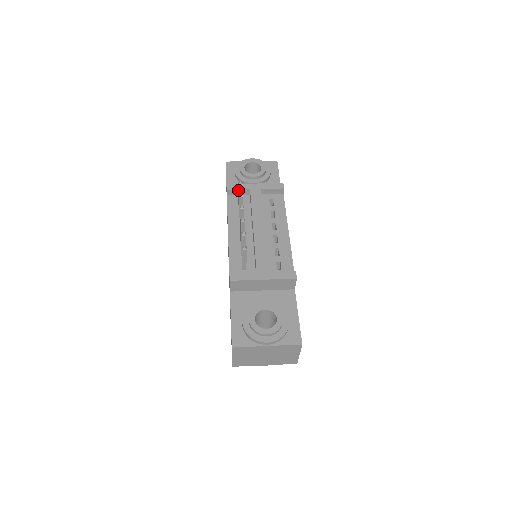
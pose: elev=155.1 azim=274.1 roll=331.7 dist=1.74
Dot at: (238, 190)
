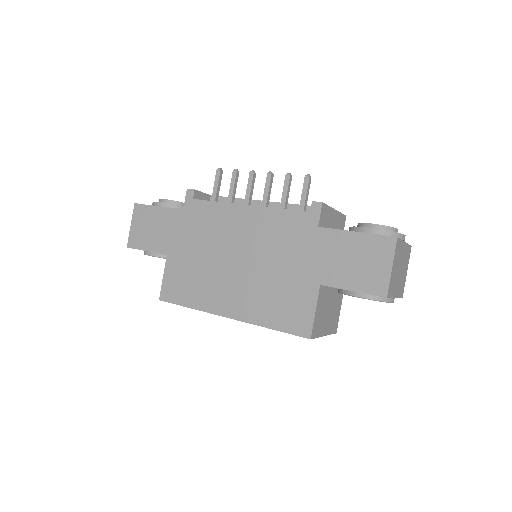
Dot at: (216, 180)
